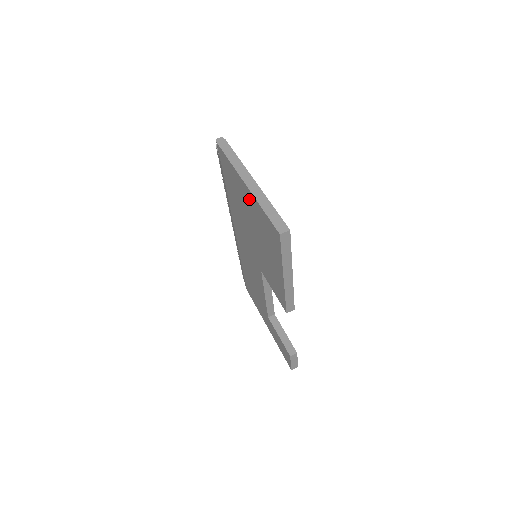
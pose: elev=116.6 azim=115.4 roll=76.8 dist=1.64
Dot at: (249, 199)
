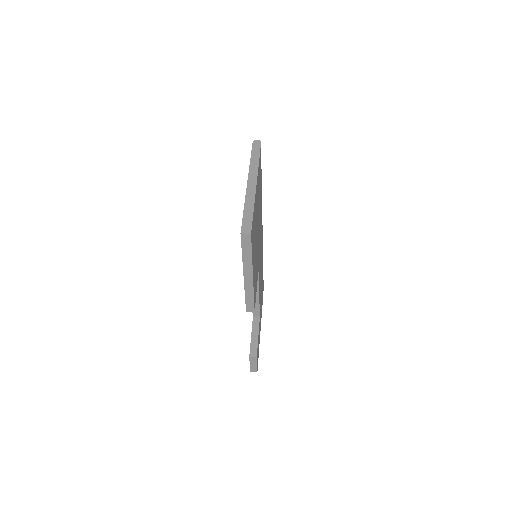
Dot at: occluded
